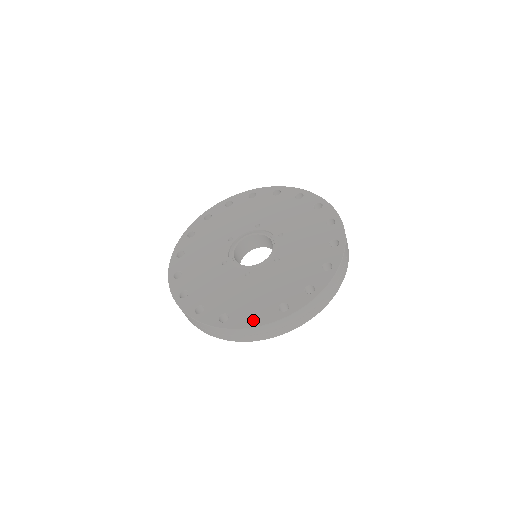
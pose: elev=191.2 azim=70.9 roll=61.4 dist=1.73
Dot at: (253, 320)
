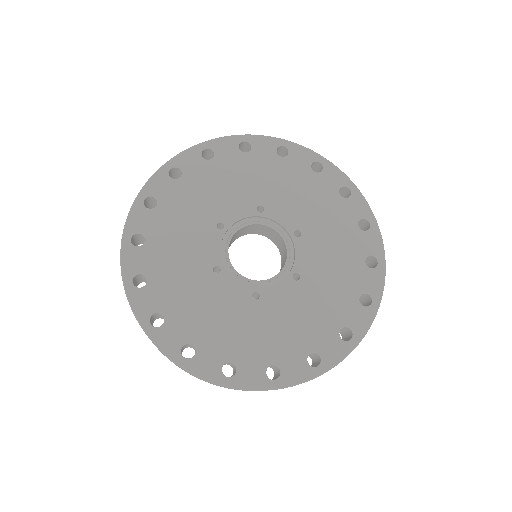
Dot at: occluded
